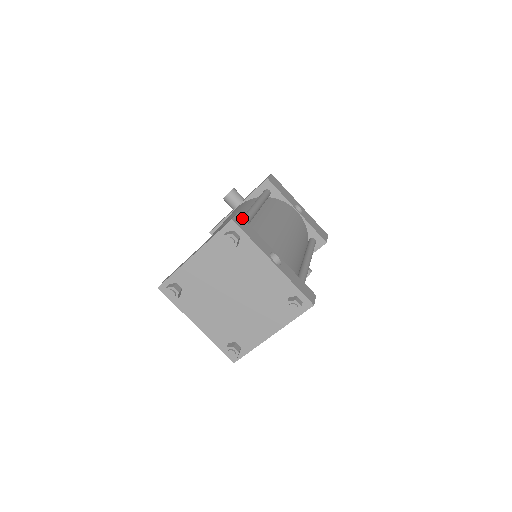
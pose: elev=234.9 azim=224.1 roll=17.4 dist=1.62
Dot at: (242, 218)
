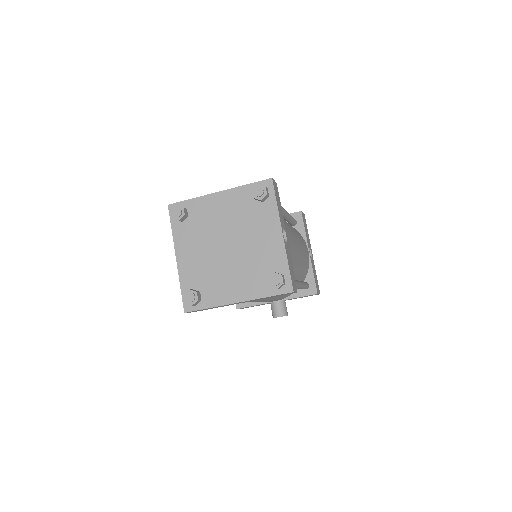
Dot at: occluded
